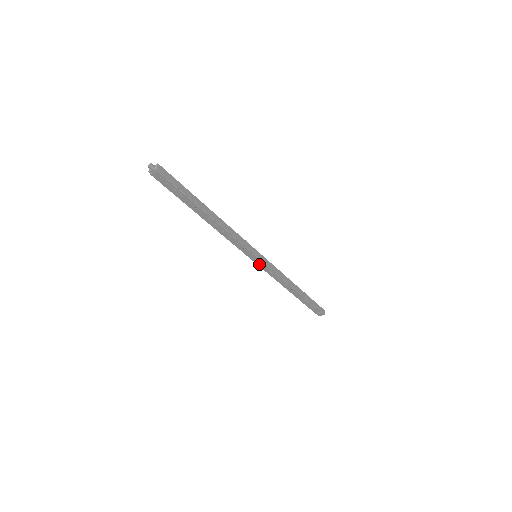
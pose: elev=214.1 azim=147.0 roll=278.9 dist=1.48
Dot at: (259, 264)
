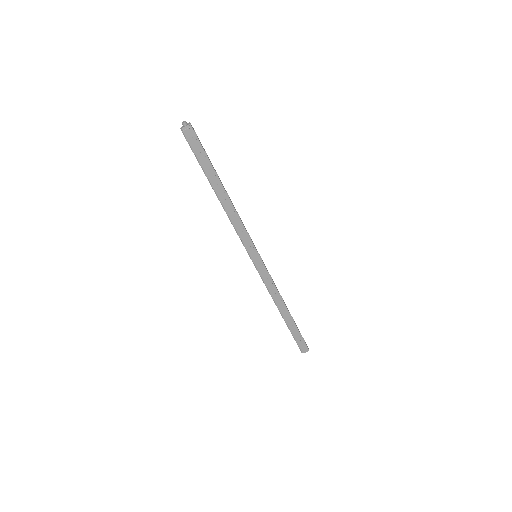
Dot at: (258, 267)
